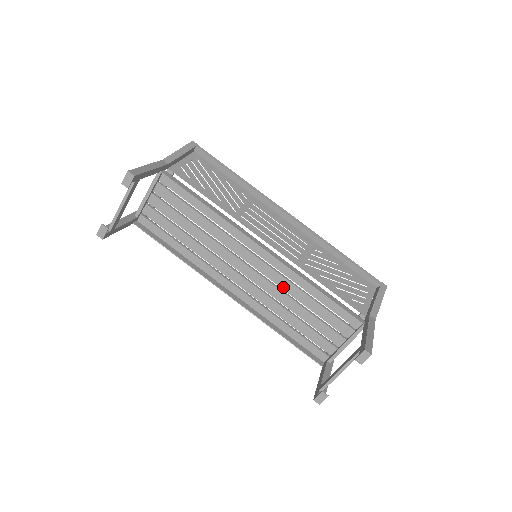
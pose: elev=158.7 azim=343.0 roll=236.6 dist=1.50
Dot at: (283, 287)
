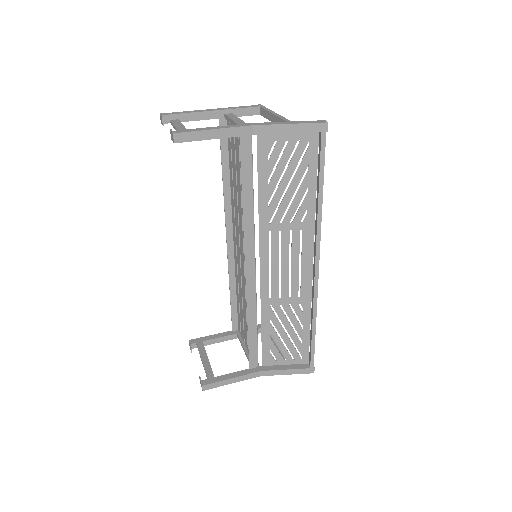
Dot at: occluded
